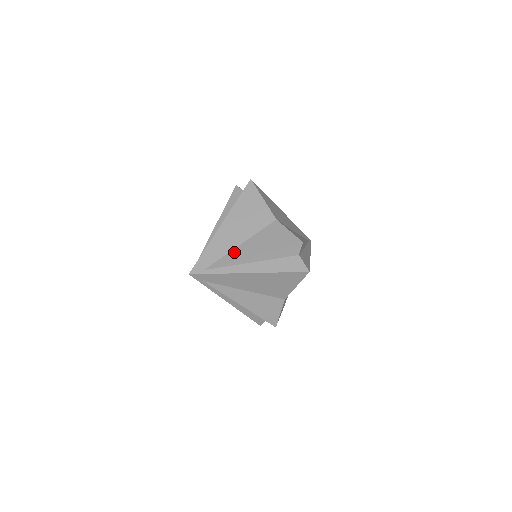
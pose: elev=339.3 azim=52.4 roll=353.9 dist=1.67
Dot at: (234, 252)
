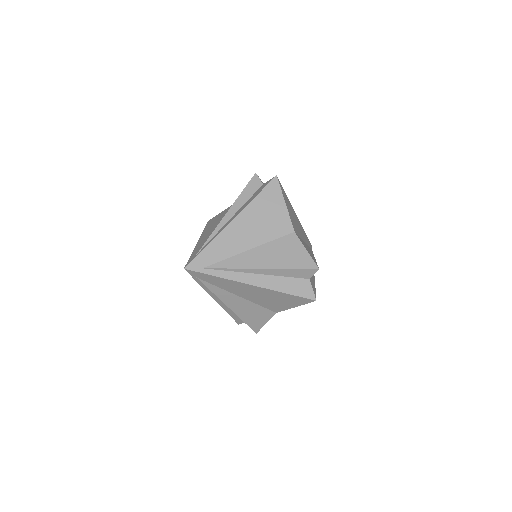
Dot at: (240, 257)
